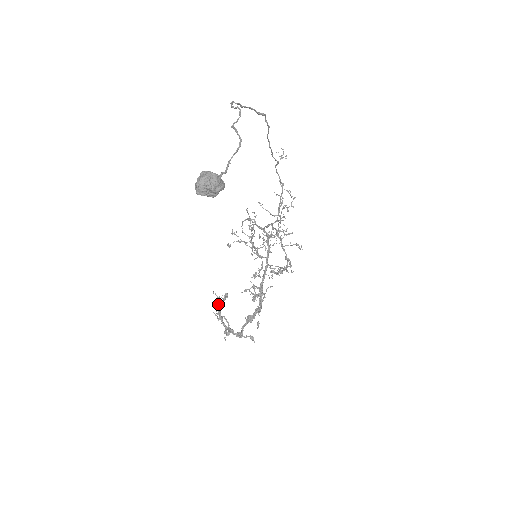
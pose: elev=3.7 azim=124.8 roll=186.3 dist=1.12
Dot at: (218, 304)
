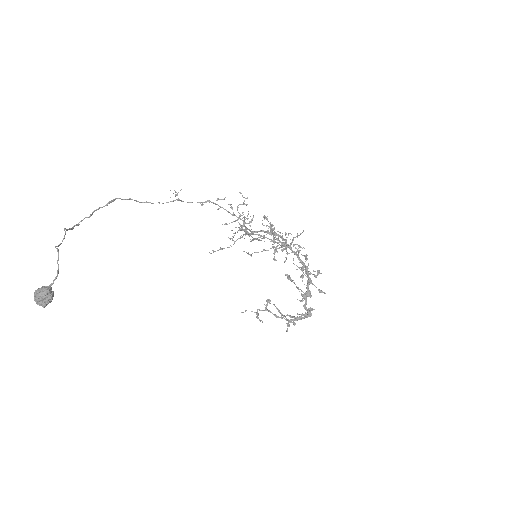
Dot at: occluded
